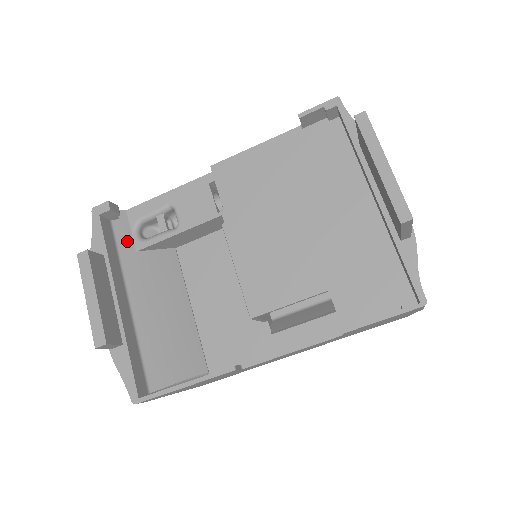
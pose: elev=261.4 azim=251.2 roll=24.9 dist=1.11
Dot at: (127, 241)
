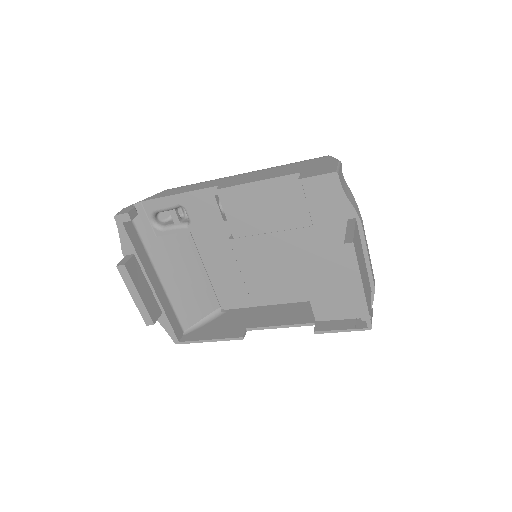
Dot at: (147, 230)
